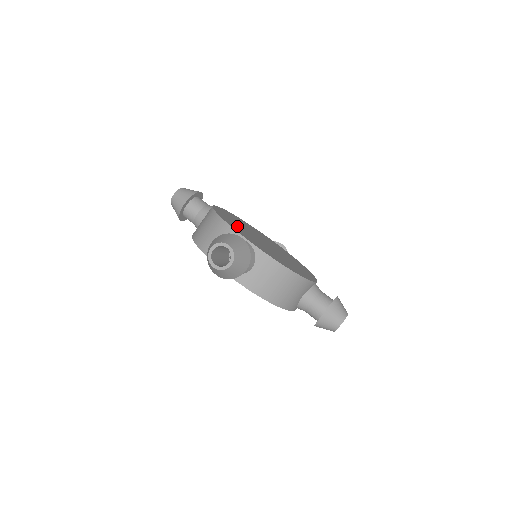
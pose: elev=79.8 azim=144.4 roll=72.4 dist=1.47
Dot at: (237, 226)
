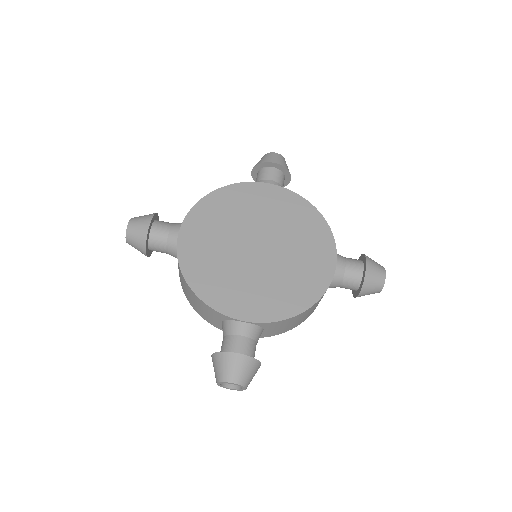
Dot at: (219, 277)
